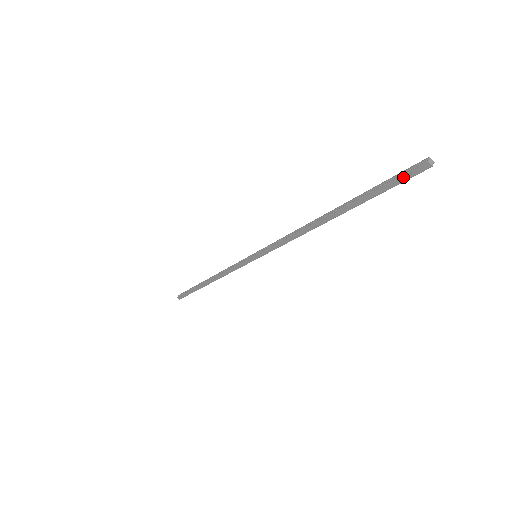
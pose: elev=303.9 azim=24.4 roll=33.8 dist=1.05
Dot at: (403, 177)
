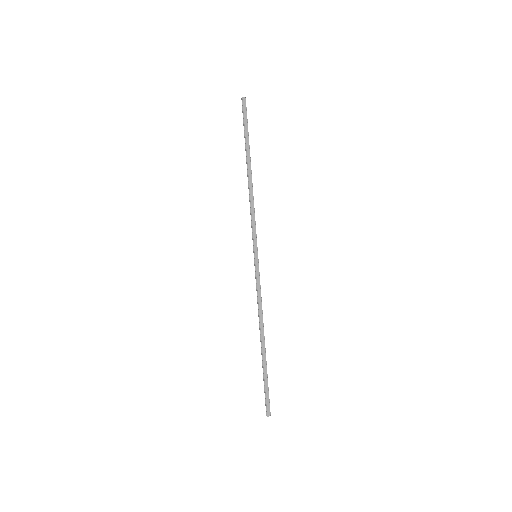
Dot at: (244, 113)
